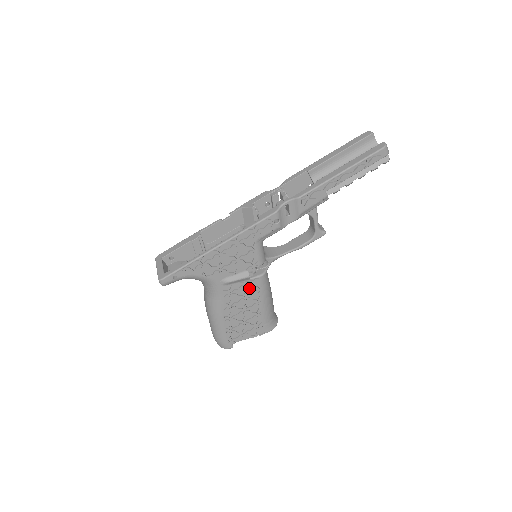
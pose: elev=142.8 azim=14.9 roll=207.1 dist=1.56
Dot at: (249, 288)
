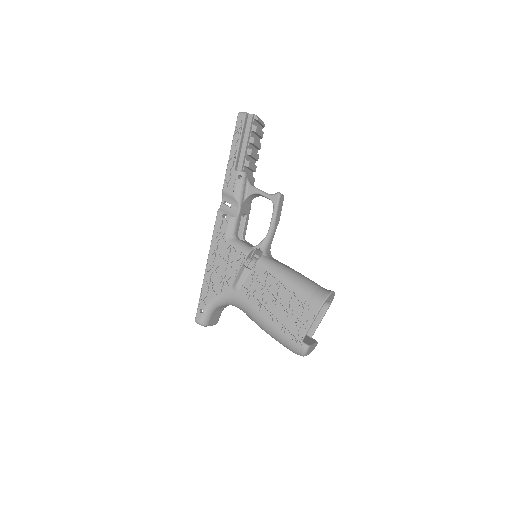
Dot at: (259, 278)
